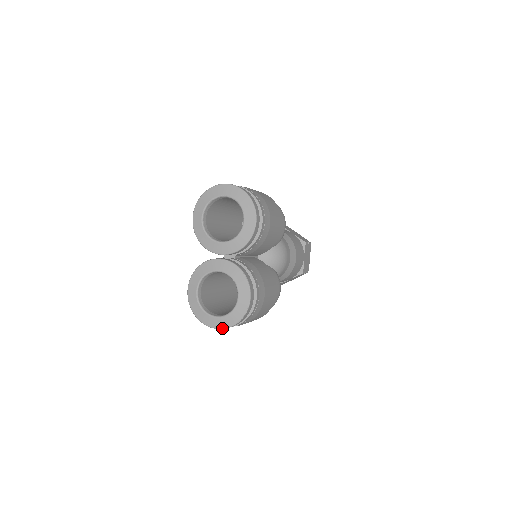
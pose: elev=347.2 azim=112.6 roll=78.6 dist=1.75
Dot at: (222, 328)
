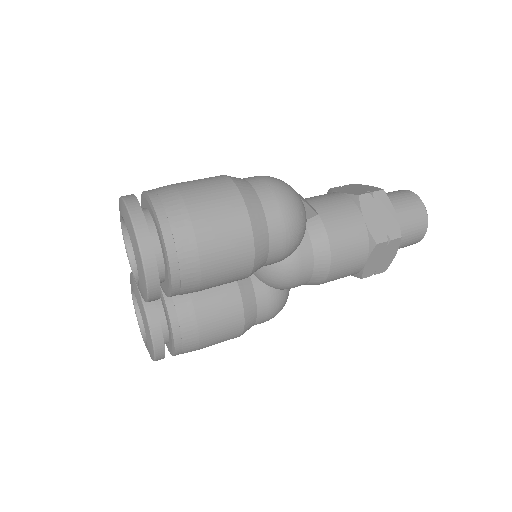
Dot at: occluded
